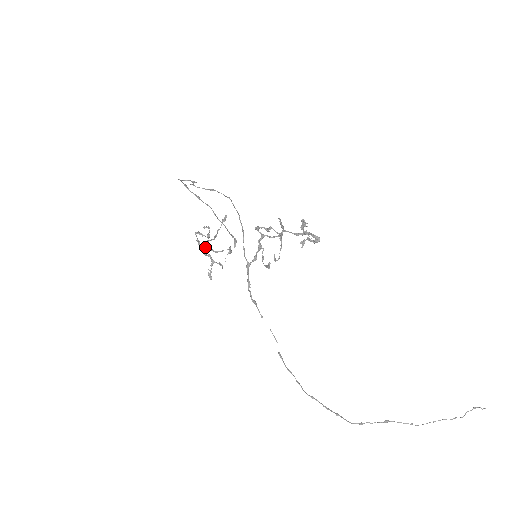
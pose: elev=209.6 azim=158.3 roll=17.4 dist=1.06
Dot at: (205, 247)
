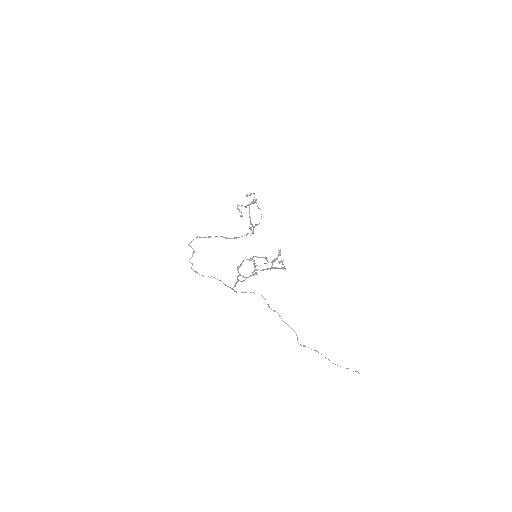
Dot at: (251, 203)
